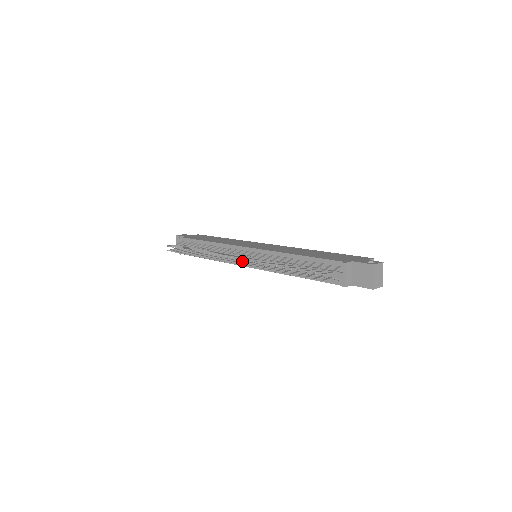
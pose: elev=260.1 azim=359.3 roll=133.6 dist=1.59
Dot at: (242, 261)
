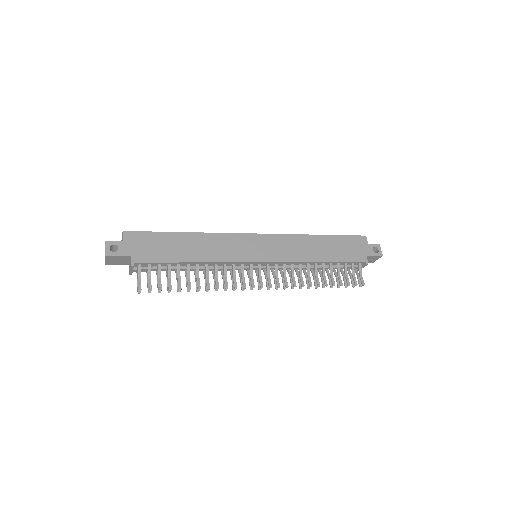
Dot at: occluded
